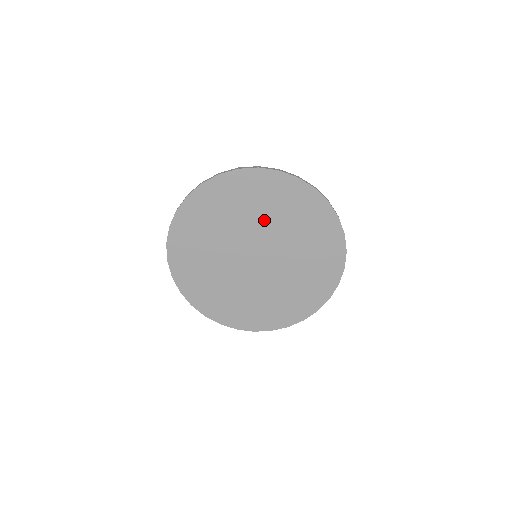
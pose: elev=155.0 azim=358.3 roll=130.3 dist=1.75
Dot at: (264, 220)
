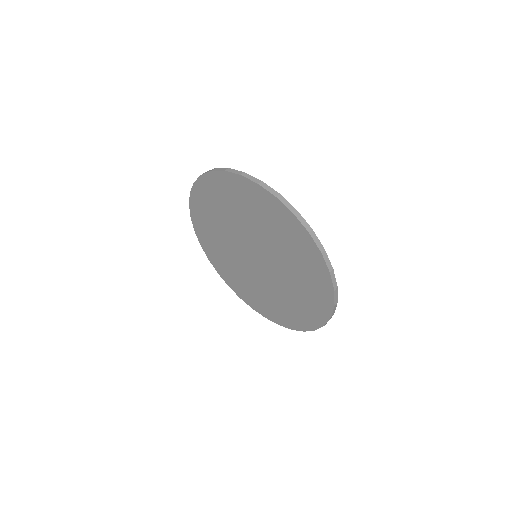
Dot at: (284, 262)
